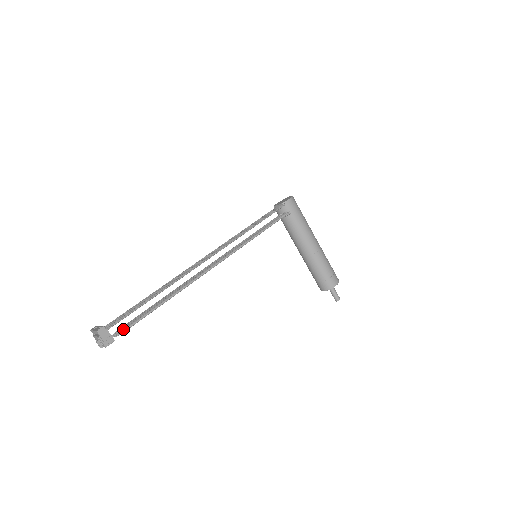
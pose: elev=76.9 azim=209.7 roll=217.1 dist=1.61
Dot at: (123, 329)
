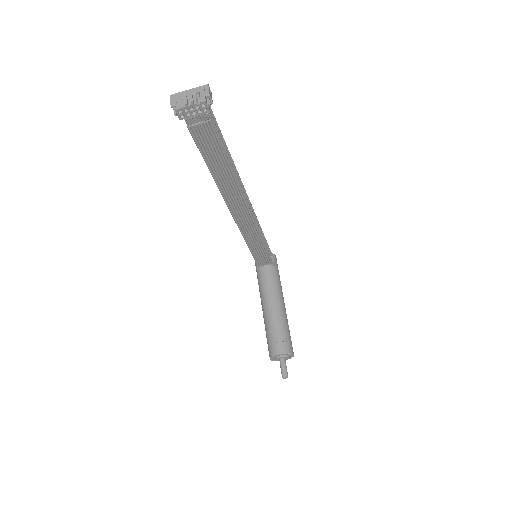
Dot at: (208, 123)
